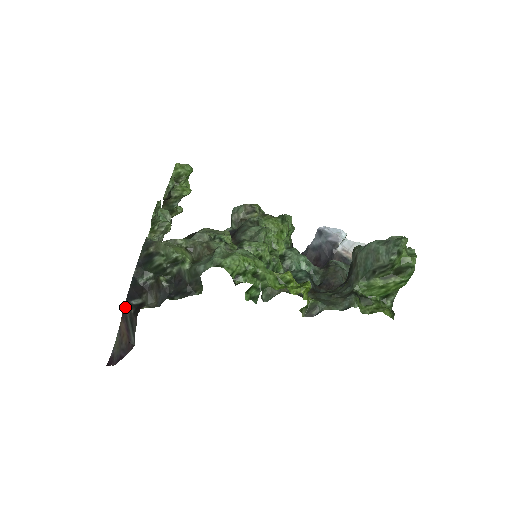
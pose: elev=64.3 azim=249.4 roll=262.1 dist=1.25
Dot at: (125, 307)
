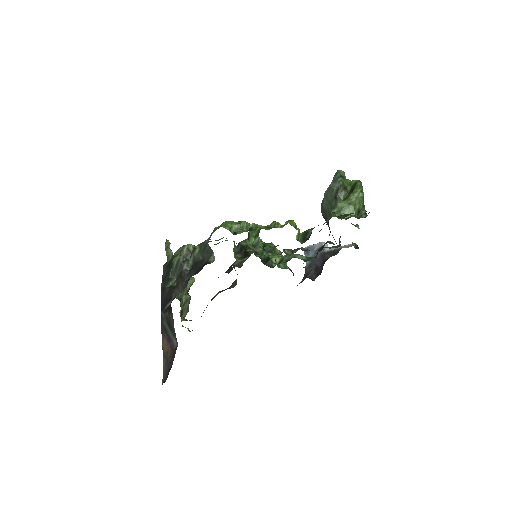
Dot at: (162, 320)
